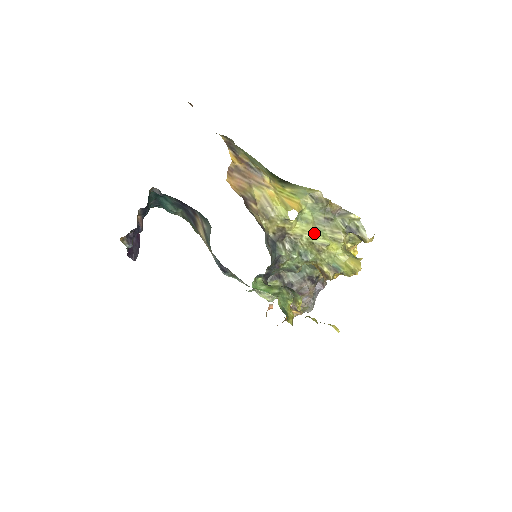
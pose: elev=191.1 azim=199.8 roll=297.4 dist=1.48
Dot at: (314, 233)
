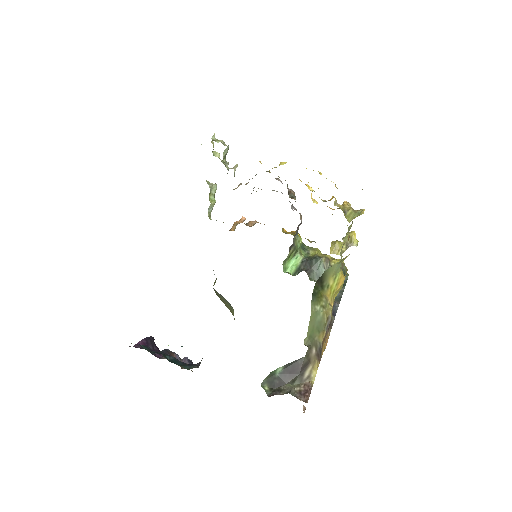
Dot at: occluded
